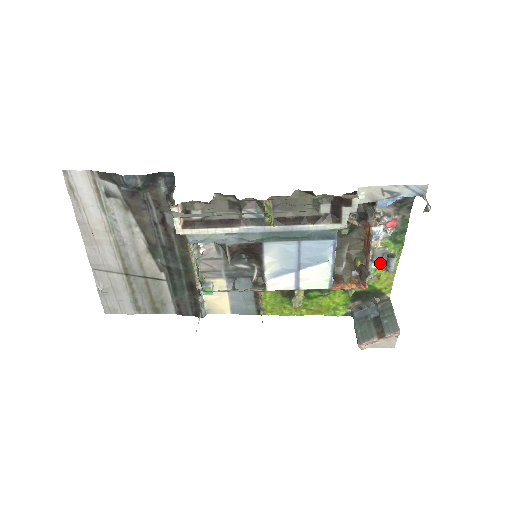
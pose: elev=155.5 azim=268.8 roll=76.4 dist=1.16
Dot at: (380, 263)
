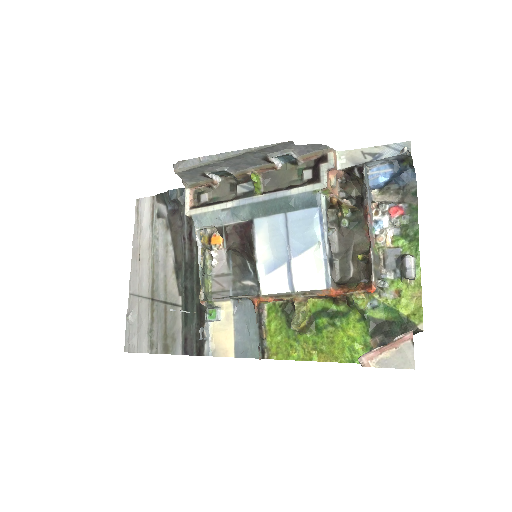
Dot at: (396, 271)
